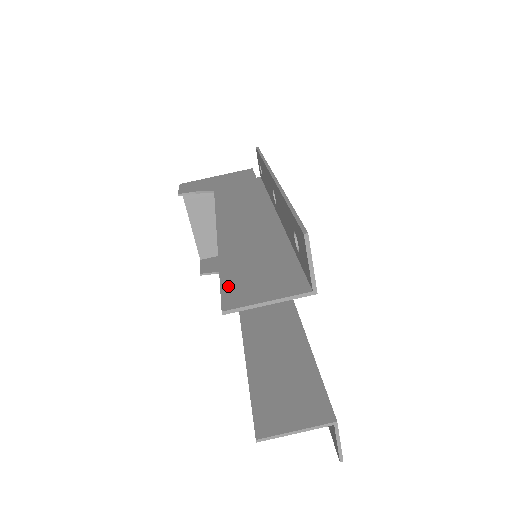
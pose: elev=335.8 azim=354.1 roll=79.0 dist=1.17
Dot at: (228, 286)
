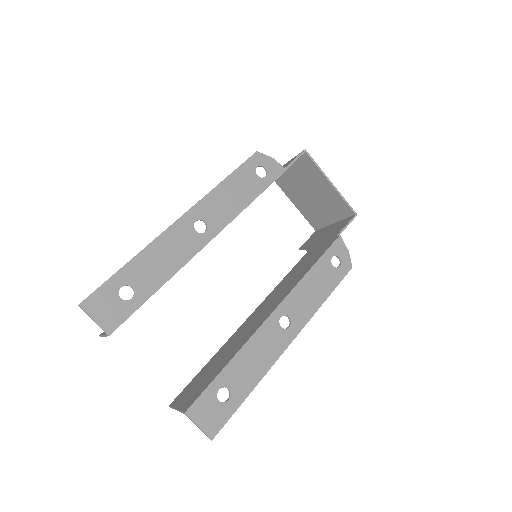
Dot at: occluded
